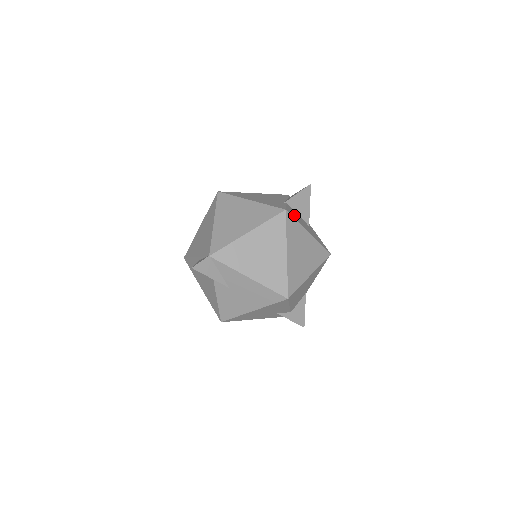
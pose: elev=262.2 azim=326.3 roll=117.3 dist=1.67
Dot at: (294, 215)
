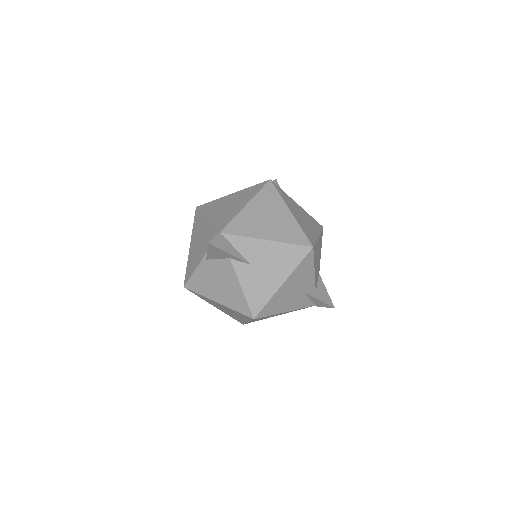
Dot at: occluded
